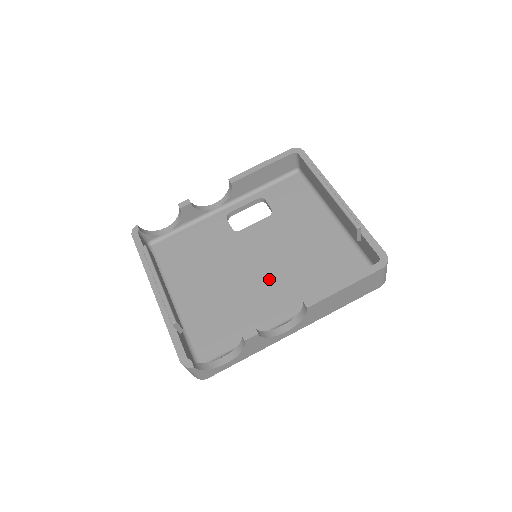
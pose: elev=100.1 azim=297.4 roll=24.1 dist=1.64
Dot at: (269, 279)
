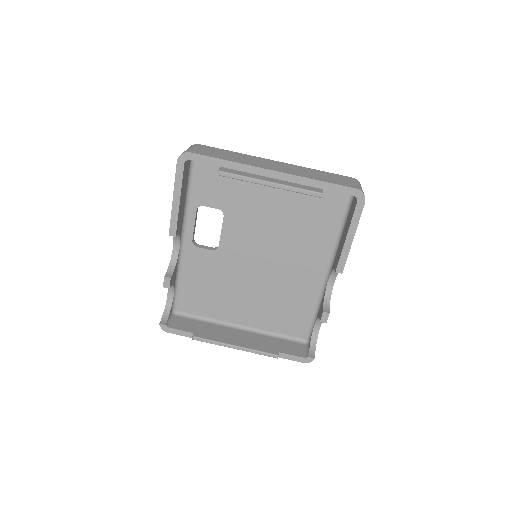
Dot at: (283, 260)
